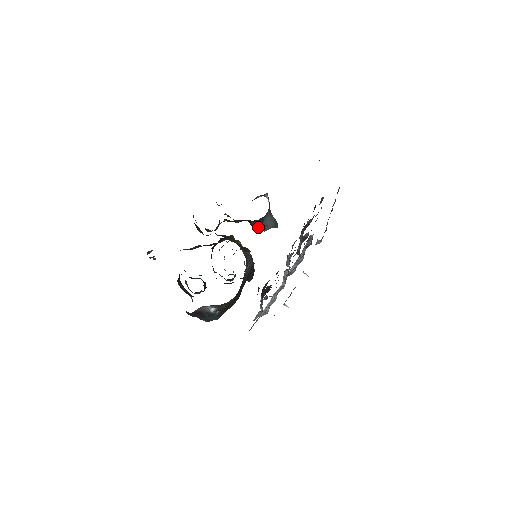
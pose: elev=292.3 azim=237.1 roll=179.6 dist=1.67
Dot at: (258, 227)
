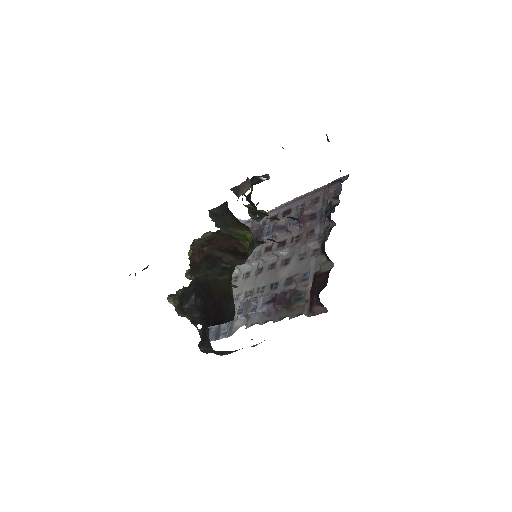
Dot at: (258, 218)
